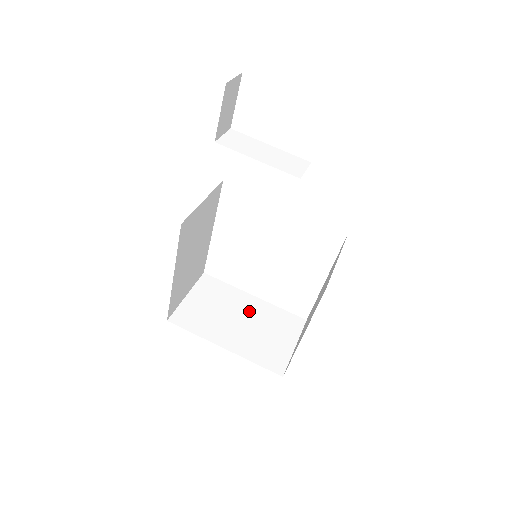
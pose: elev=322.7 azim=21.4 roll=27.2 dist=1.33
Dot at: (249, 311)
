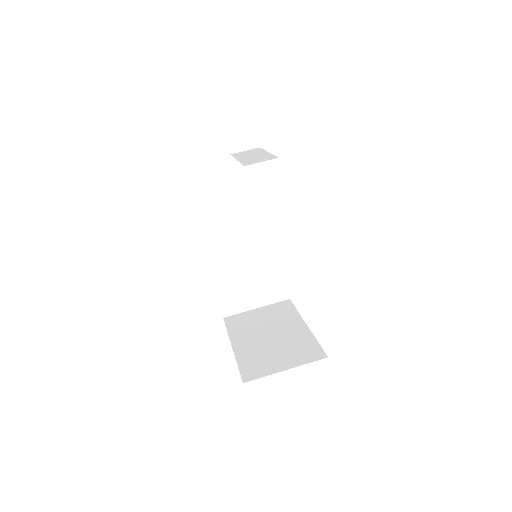
Dot at: (286, 332)
